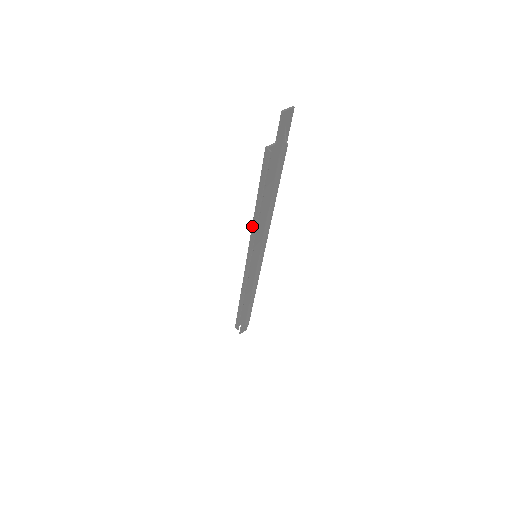
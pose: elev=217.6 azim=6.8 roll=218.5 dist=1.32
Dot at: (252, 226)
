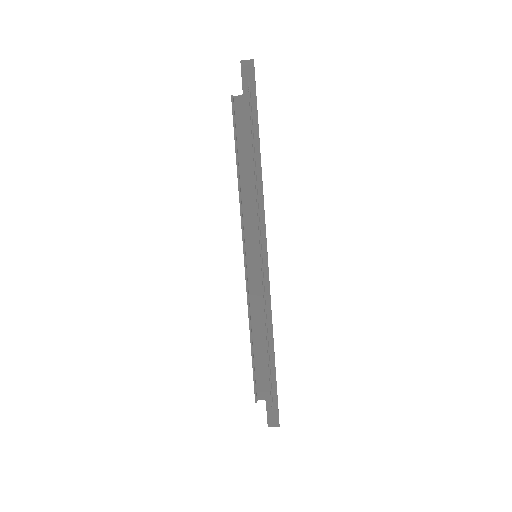
Dot at: (240, 200)
